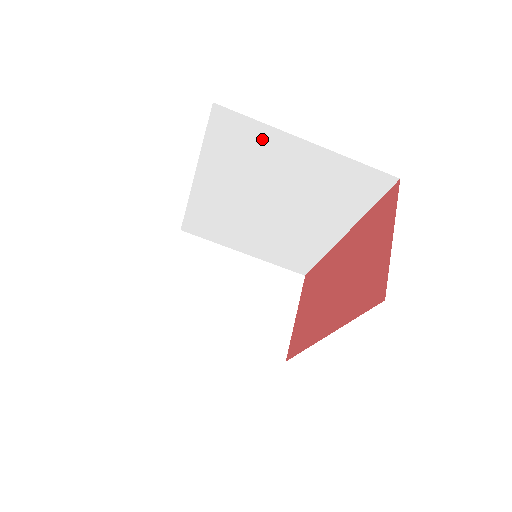
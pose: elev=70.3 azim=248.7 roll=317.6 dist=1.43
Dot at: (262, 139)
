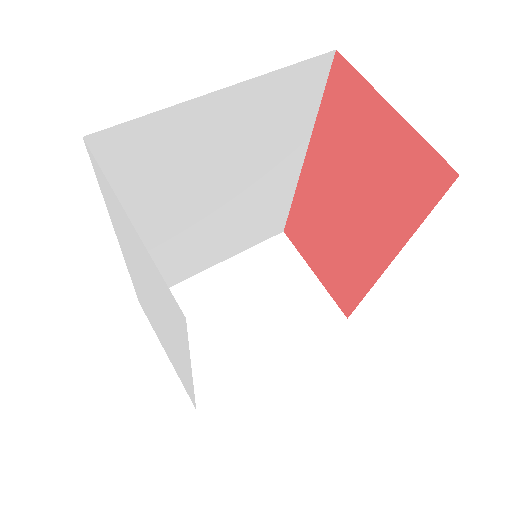
Dot at: (168, 132)
